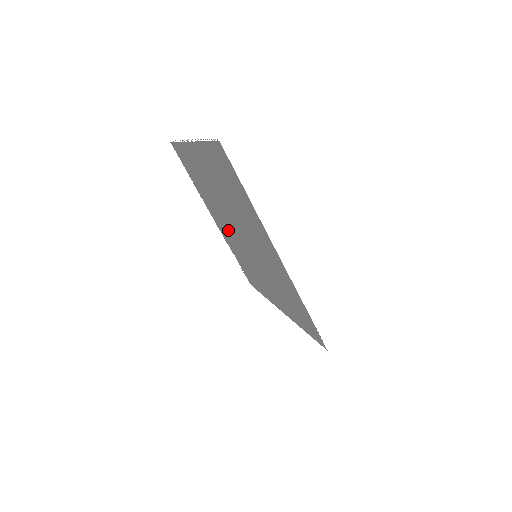
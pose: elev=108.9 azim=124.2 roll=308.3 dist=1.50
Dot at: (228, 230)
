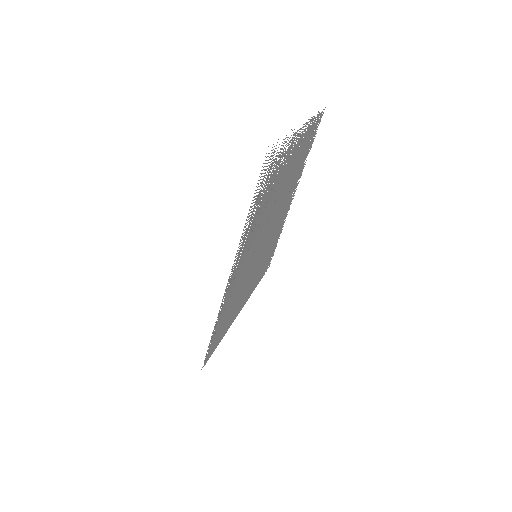
Dot at: occluded
